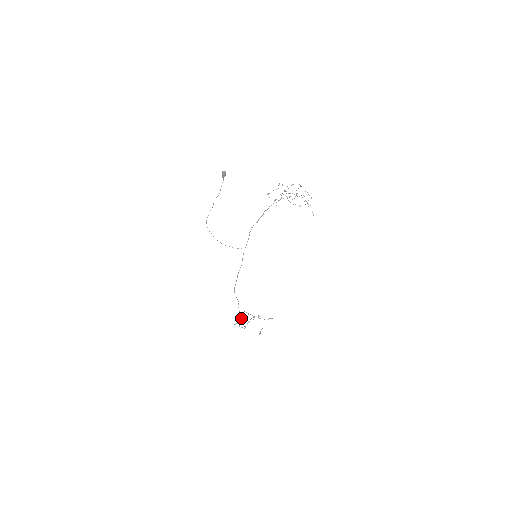
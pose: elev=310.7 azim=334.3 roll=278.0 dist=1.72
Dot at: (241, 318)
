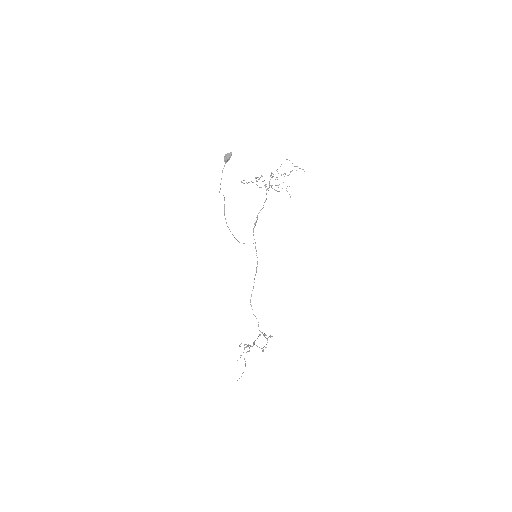
Dot at: (264, 334)
